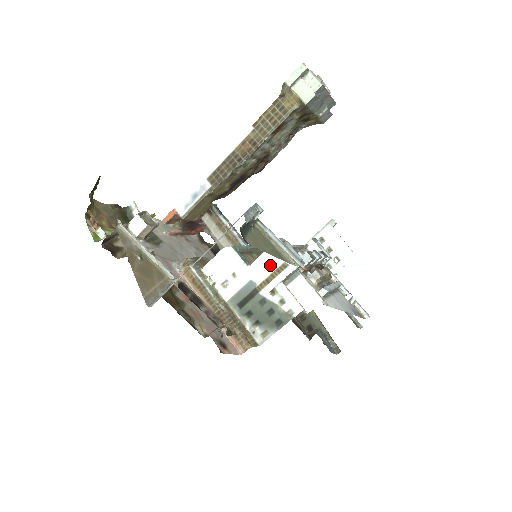
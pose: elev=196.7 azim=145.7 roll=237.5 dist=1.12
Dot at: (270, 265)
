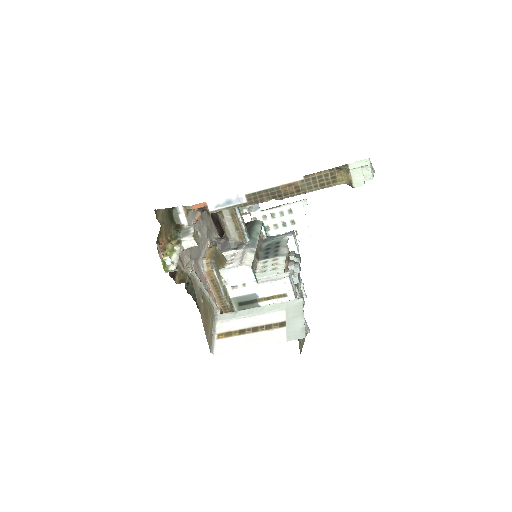
Dot at: (274, 291)
